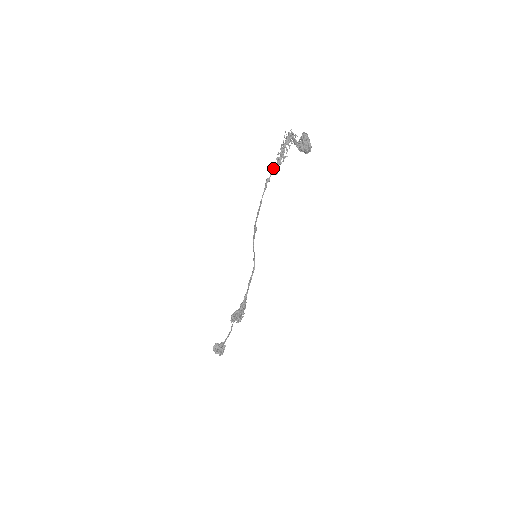
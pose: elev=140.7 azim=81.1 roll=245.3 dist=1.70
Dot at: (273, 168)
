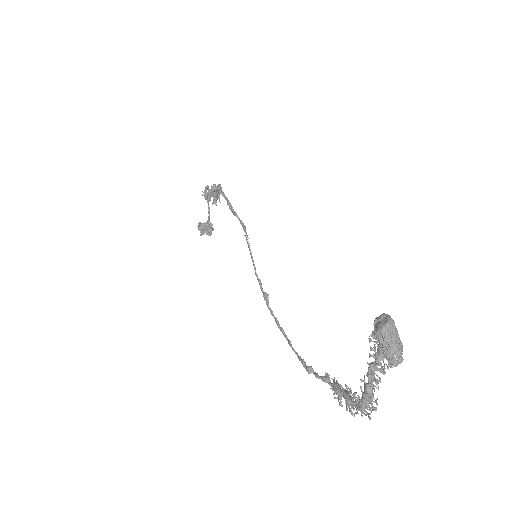
Dot at: occluded
